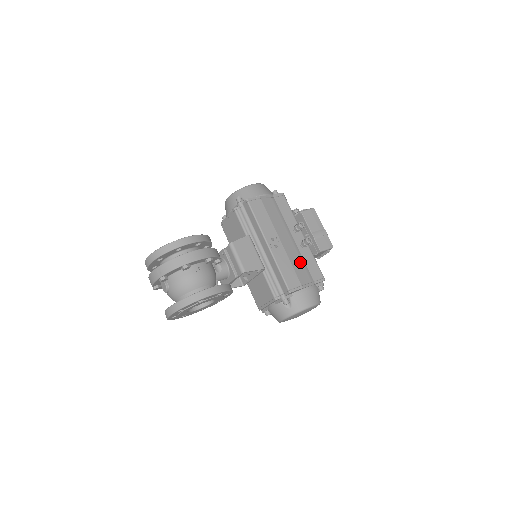
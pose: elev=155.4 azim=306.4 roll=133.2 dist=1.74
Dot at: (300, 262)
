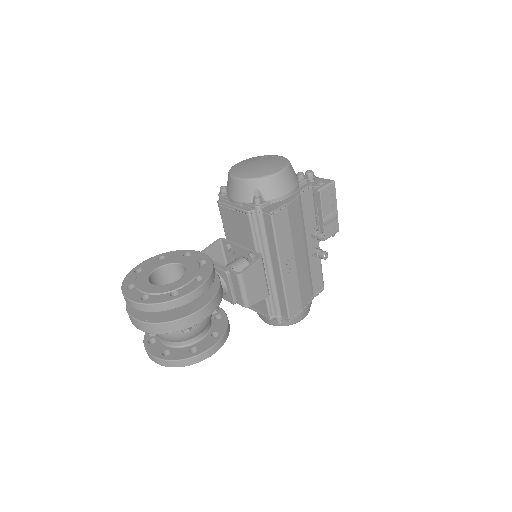
Dot at: (307, 279)
